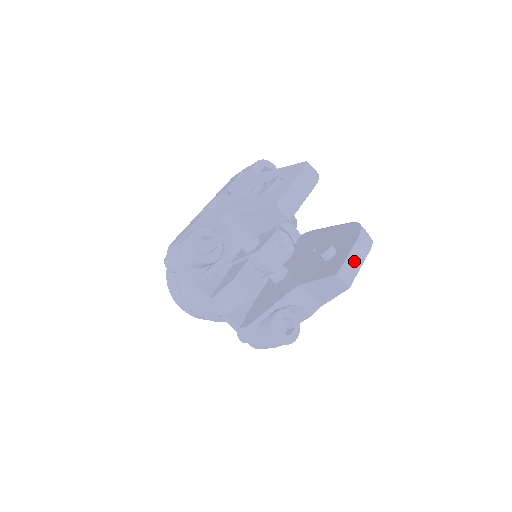
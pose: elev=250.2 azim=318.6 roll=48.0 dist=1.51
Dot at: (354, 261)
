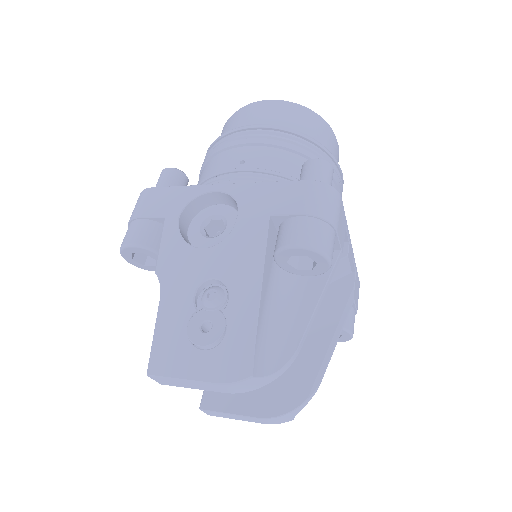
Dot at: (234, 417)
